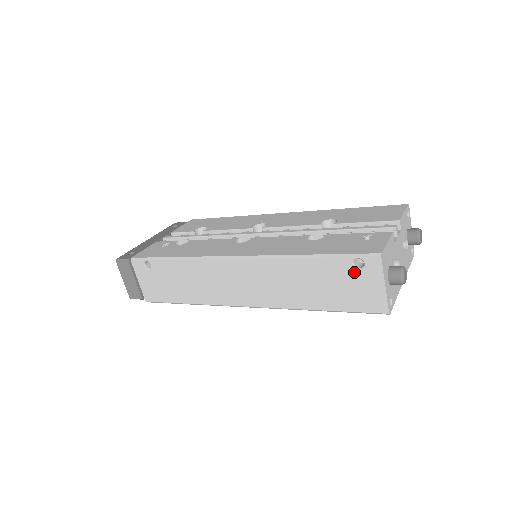
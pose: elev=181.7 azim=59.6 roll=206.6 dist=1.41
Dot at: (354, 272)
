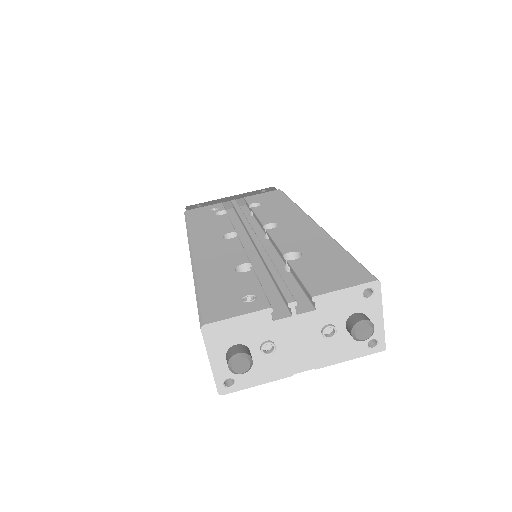
Dot at: occluded
